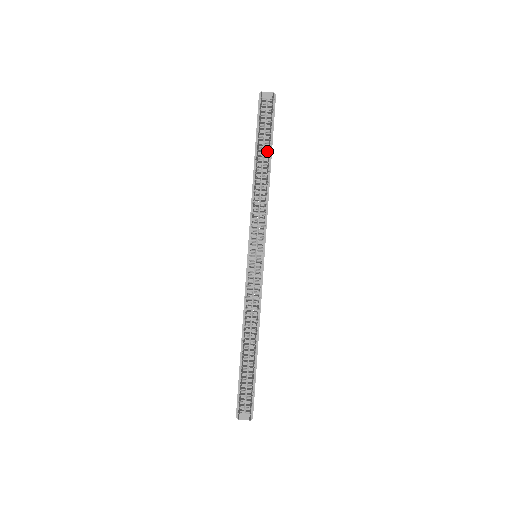
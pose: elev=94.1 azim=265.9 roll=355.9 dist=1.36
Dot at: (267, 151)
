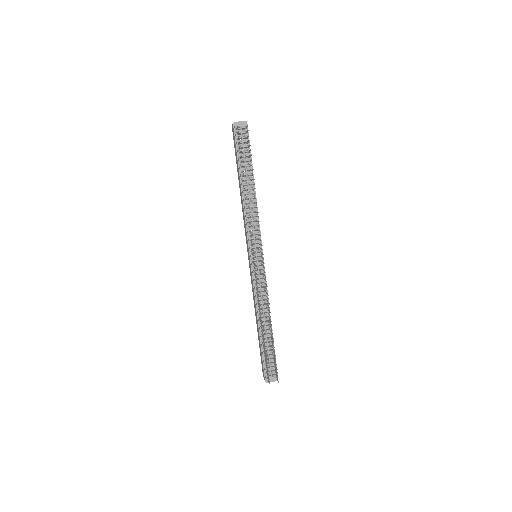
Dot at: (249, 170)
